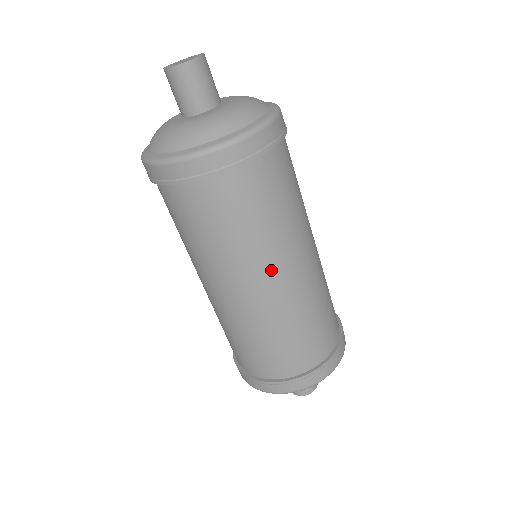
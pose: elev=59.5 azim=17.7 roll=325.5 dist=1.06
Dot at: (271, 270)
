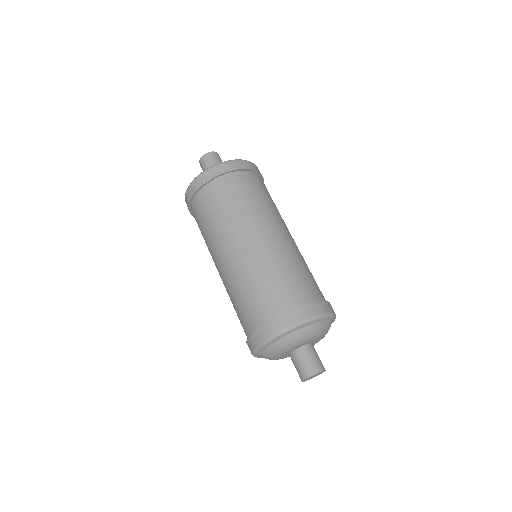
Dot at: (259, 227)
